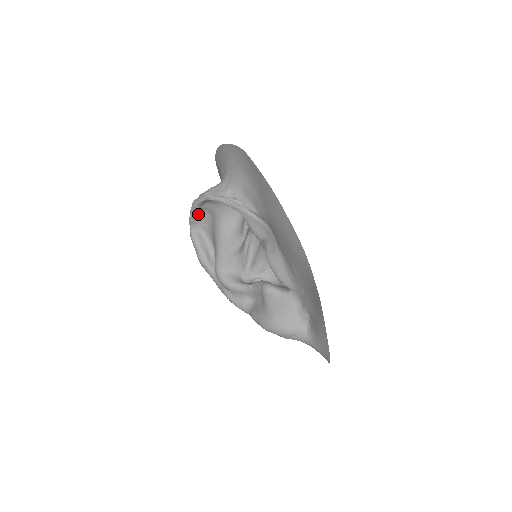
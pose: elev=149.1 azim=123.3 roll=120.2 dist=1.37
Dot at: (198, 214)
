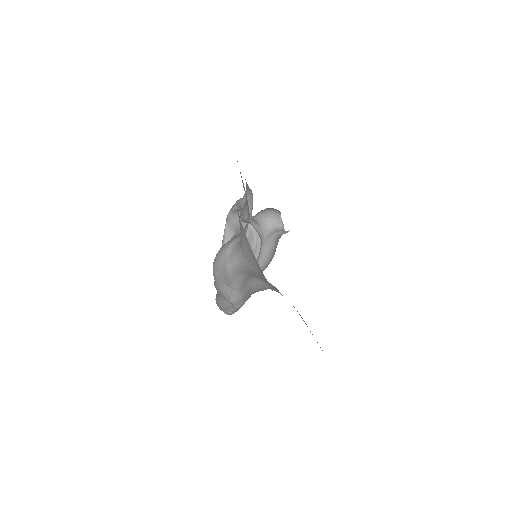
Dot at: occluded
